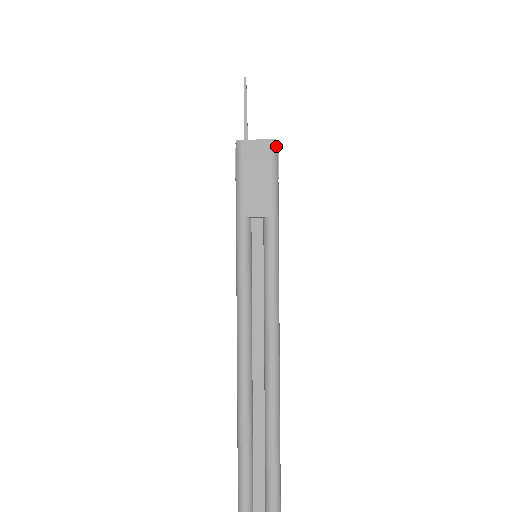
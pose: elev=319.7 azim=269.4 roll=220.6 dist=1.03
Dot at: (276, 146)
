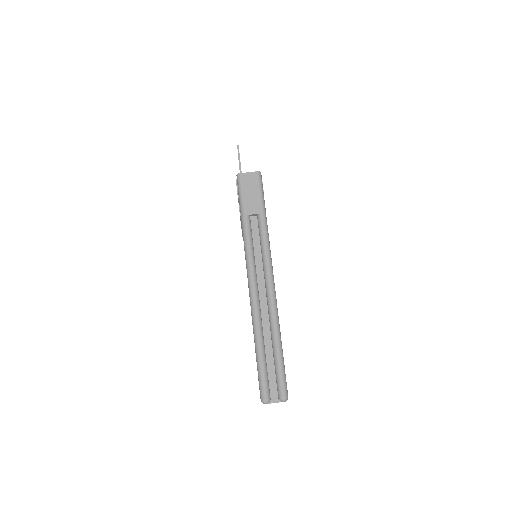
Dot at: (260, 174)
